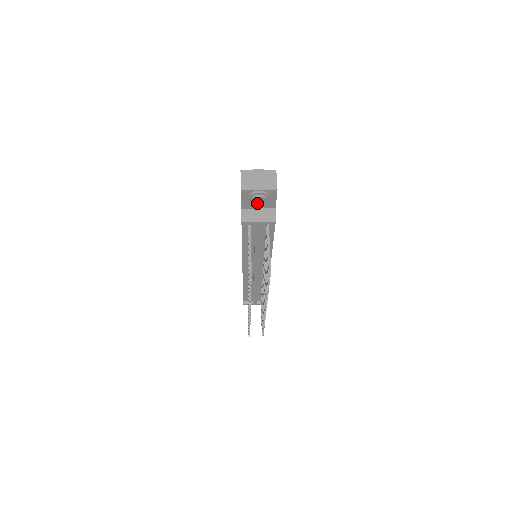
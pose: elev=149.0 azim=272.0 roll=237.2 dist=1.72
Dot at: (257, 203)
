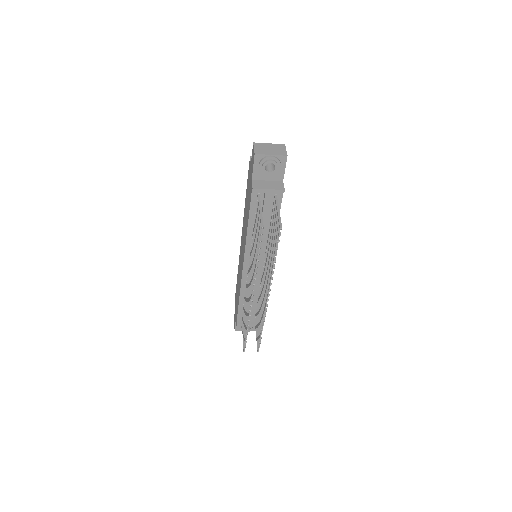
Dot at: (268, 171)
